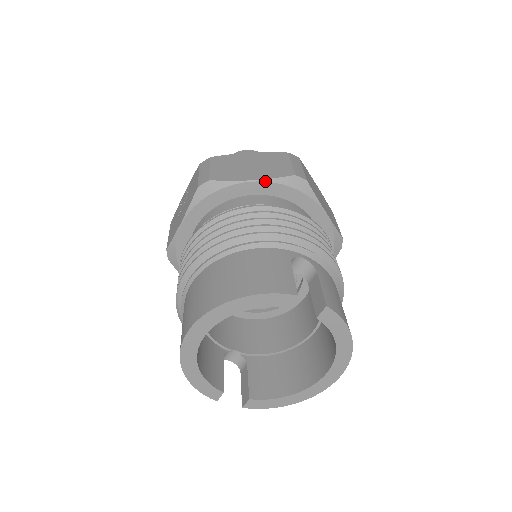
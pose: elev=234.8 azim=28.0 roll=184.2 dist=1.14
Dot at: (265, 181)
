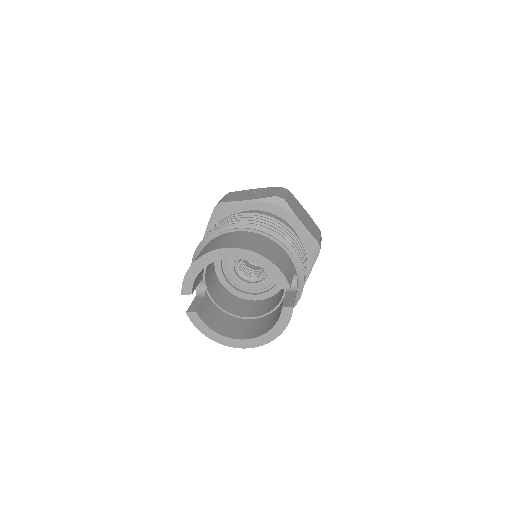
Dot at: (306, 230)
